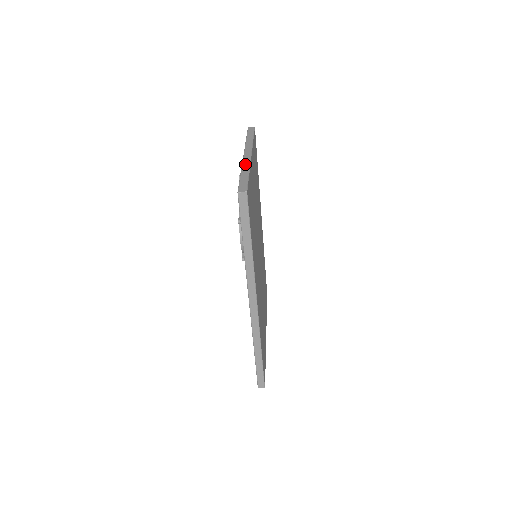
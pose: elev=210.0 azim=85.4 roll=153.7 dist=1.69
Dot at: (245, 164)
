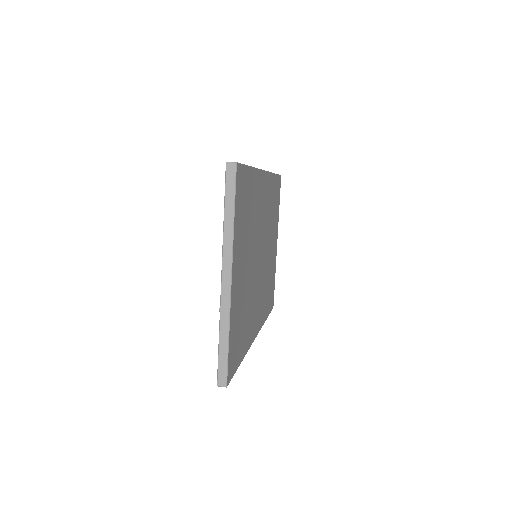
Dot at: (223, 313)
